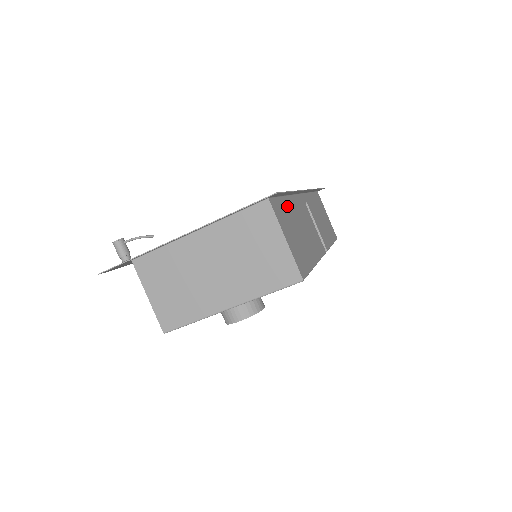
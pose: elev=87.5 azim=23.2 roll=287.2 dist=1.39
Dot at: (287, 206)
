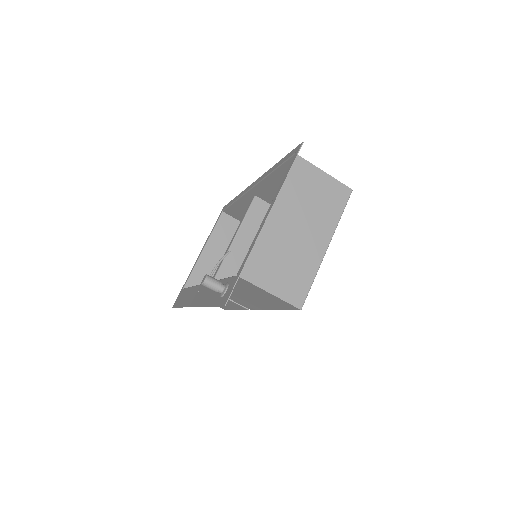
Dot at: (283, 174)
